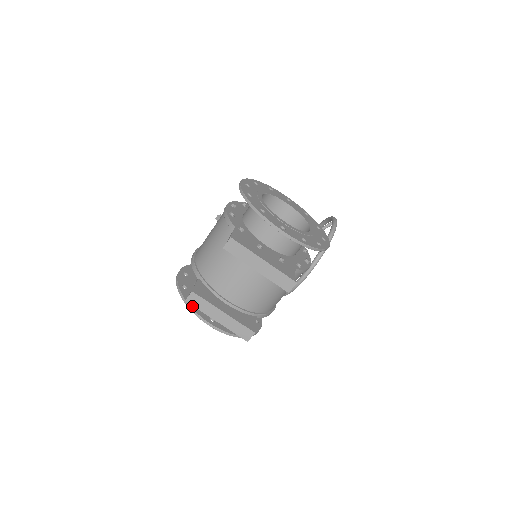
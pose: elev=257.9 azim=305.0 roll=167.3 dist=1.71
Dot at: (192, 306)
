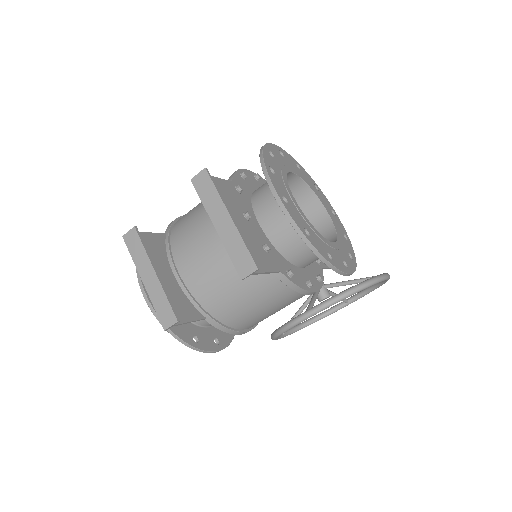
Dot at: occluded
